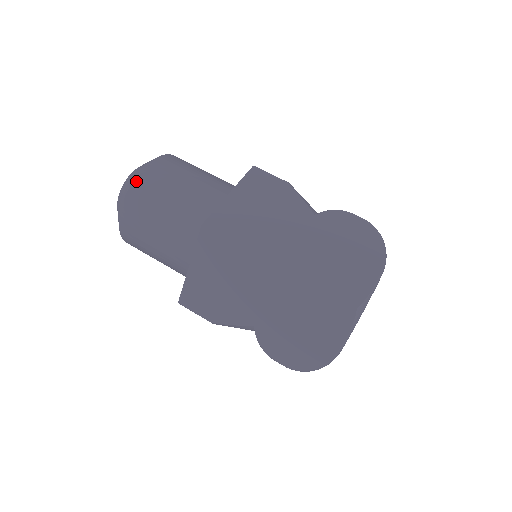
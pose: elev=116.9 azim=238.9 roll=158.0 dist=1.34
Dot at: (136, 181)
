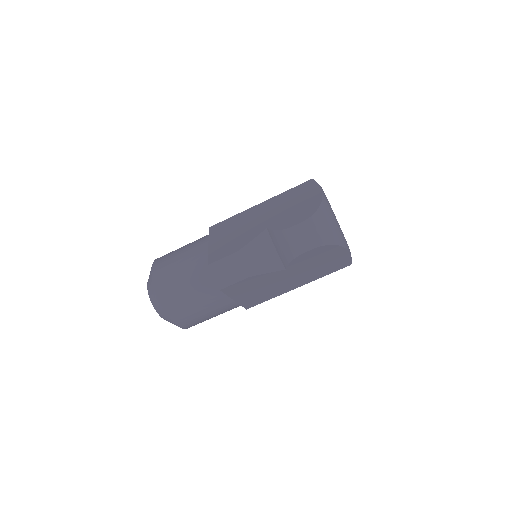
Dot at: occluded
